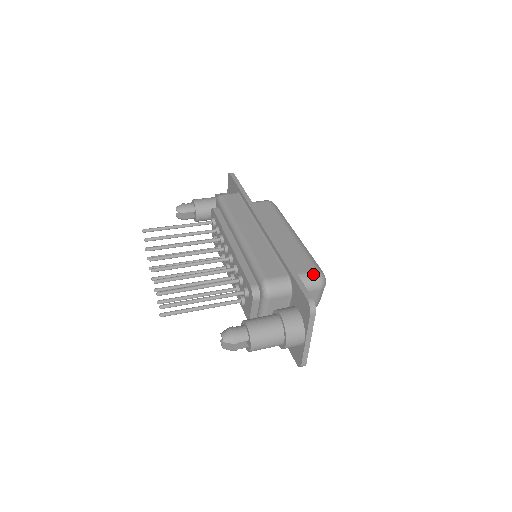
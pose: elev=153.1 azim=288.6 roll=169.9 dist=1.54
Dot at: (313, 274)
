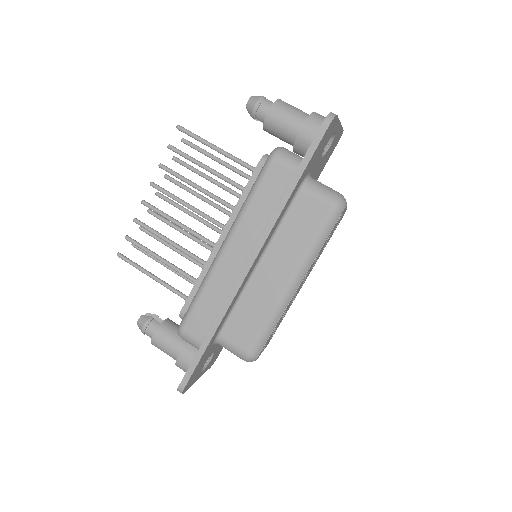
Dot at: (240, 353)
